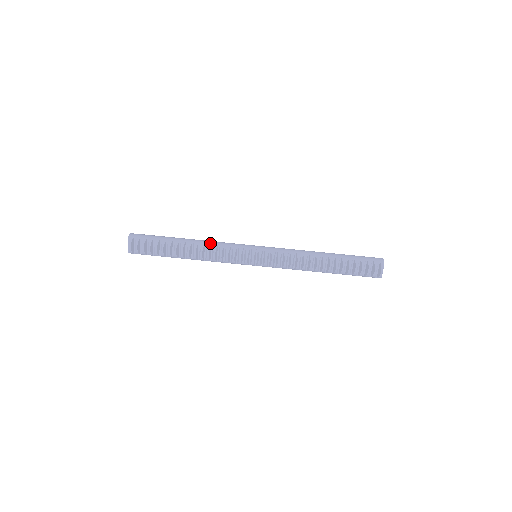
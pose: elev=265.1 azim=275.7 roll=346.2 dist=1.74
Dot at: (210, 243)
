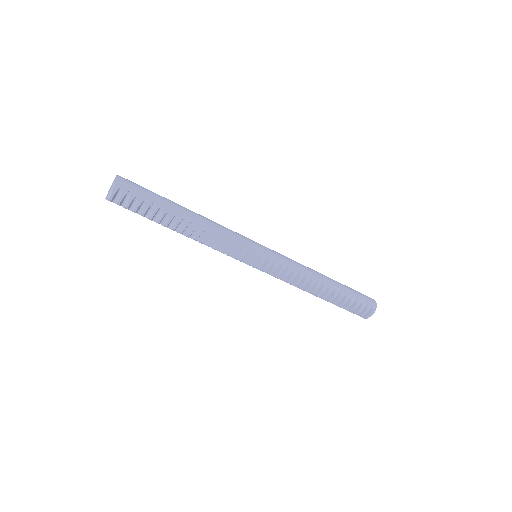
Dot at: (212, 228)
